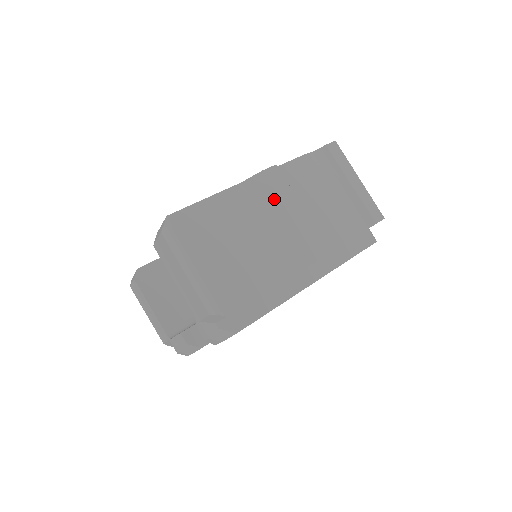
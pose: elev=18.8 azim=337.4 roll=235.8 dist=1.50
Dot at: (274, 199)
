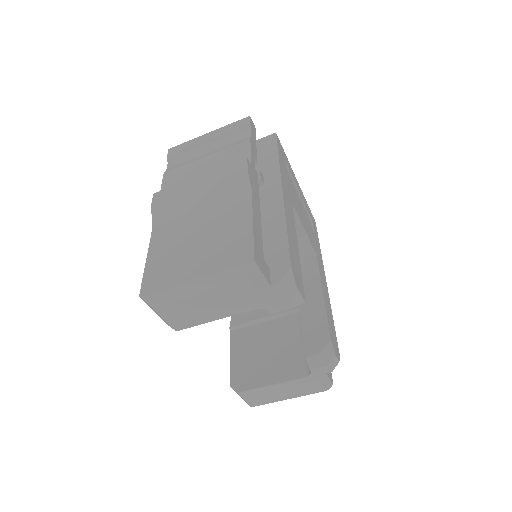
Dot at: (178, 200)
